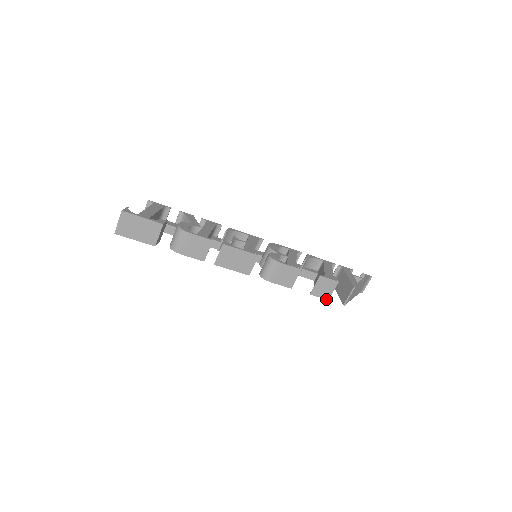
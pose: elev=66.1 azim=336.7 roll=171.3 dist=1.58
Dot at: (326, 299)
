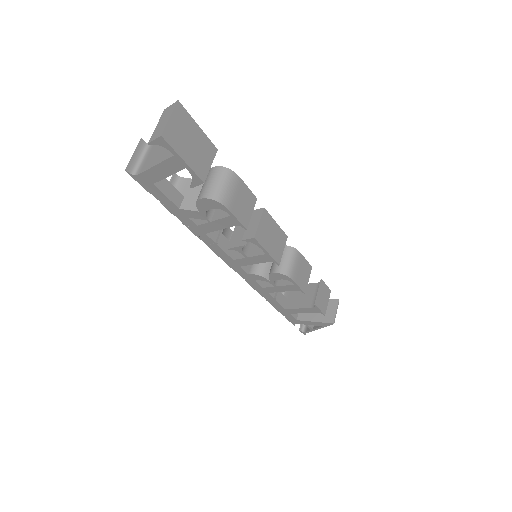
Dot at: (324, 314)
